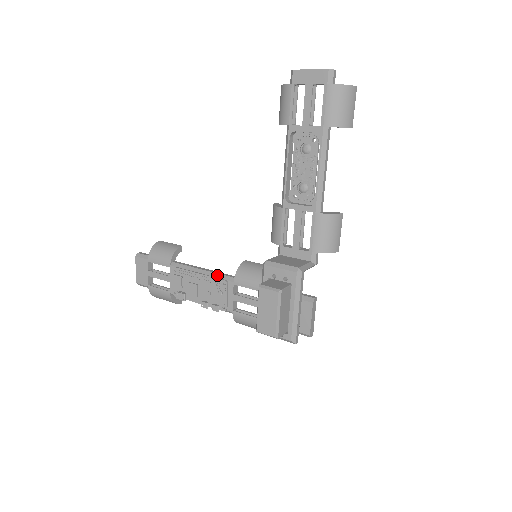
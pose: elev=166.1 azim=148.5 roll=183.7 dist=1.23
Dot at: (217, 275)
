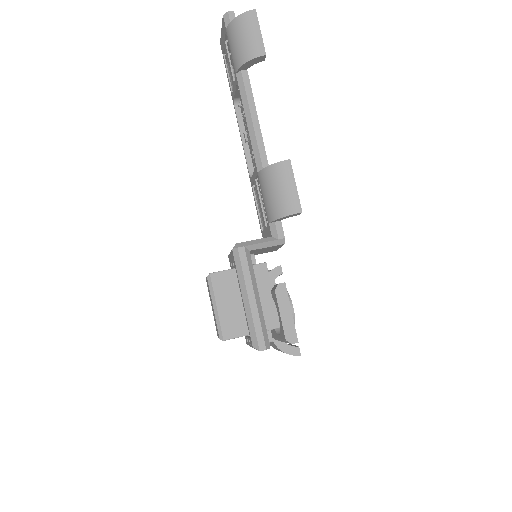
Dot at: occluded
